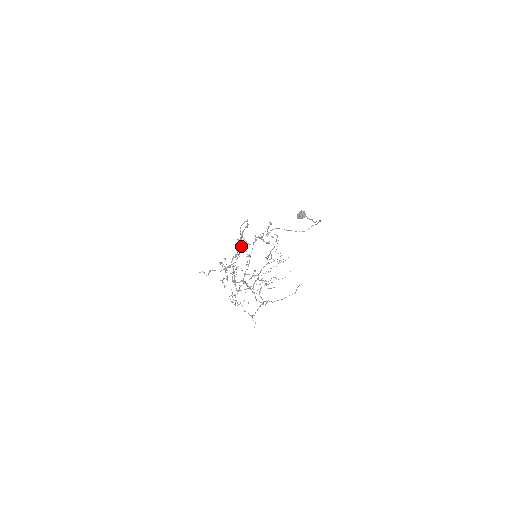
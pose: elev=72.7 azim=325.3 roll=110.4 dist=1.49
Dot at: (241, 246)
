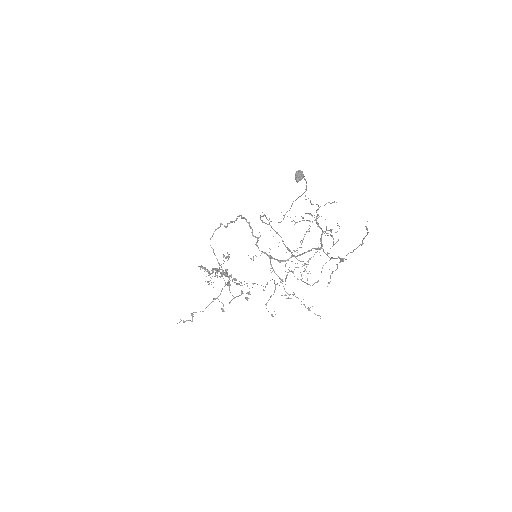
Dot at: (220, 265)
